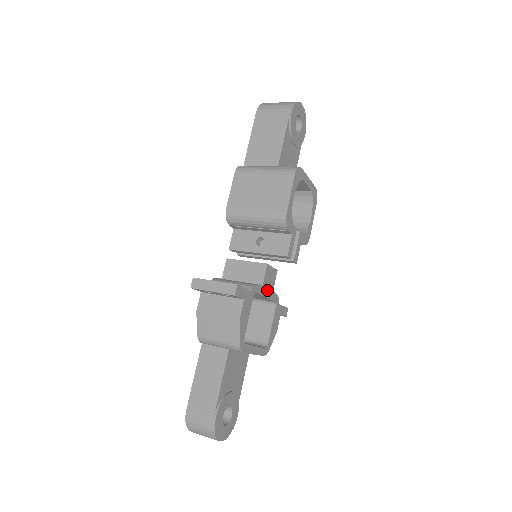
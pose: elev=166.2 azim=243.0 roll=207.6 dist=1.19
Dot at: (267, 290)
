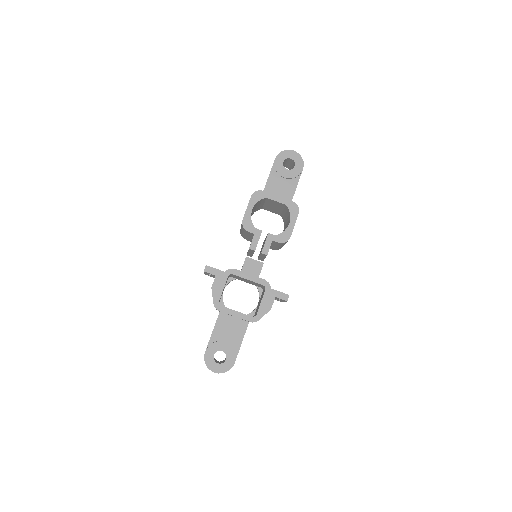
Dot at: (249, 275)
